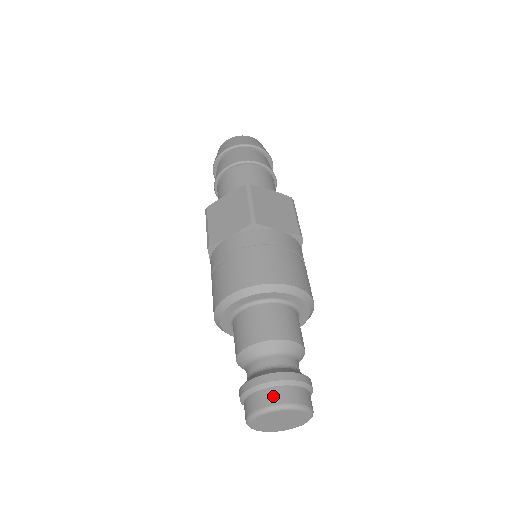
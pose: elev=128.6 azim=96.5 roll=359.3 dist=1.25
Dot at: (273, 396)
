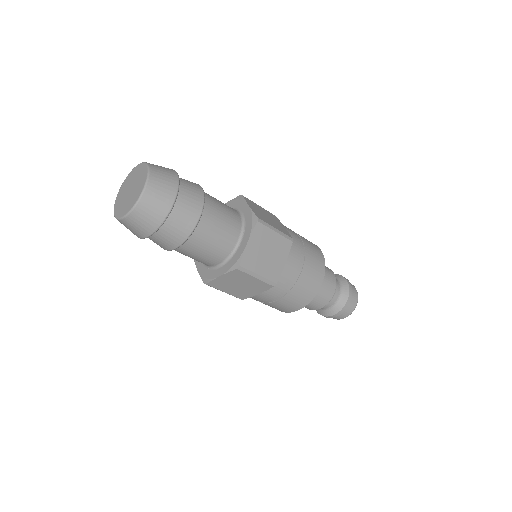
Dot at: (346, 314)
